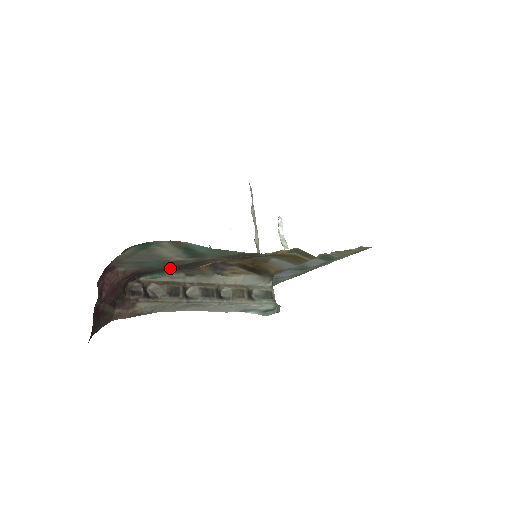
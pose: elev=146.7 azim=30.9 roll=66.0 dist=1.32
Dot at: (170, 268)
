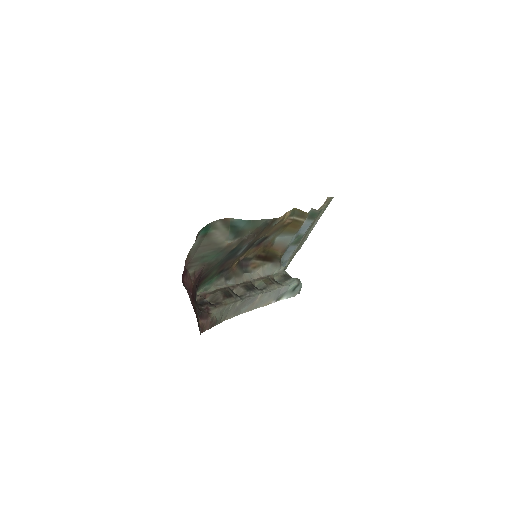
Dot at: (219, 265)
